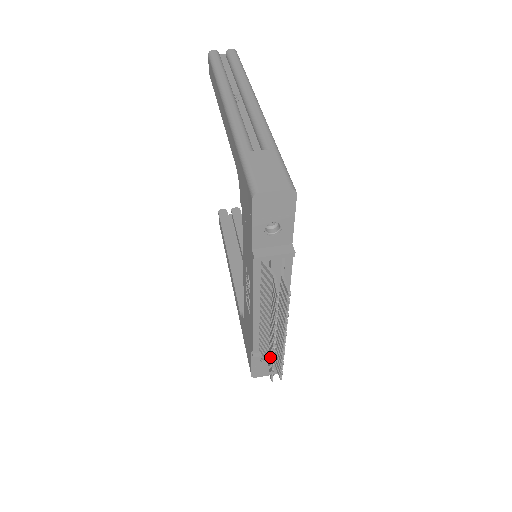
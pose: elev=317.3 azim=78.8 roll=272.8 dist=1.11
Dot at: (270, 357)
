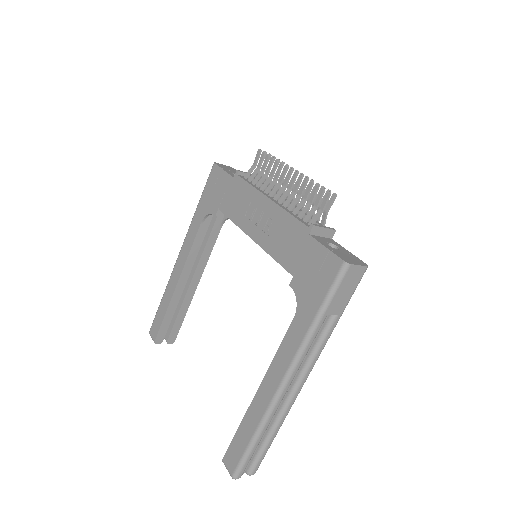
Dot at: (308, 191)
